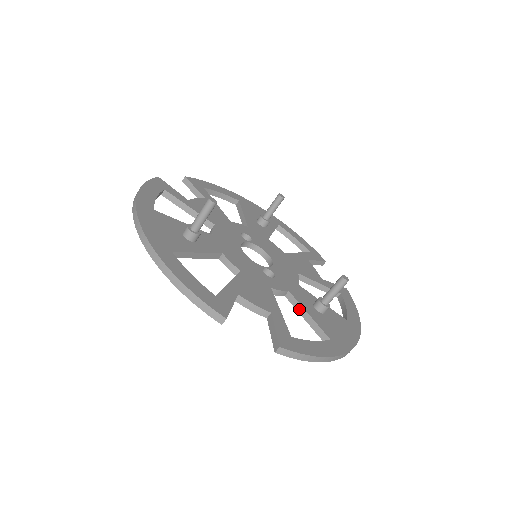
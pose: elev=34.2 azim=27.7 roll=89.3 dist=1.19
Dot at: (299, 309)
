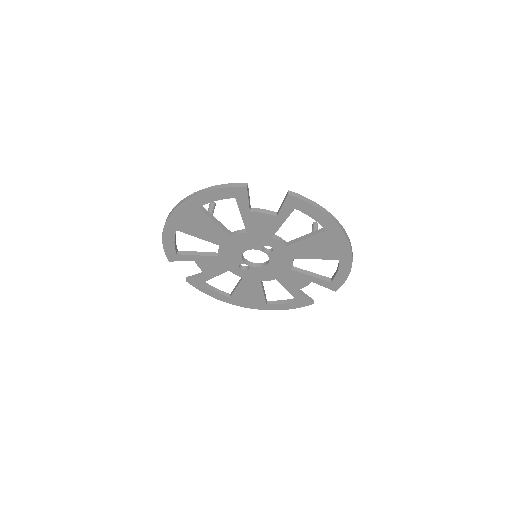
Dot at: (299, 240)
